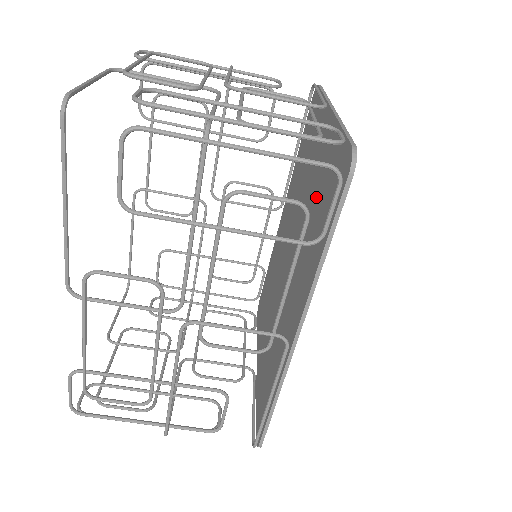
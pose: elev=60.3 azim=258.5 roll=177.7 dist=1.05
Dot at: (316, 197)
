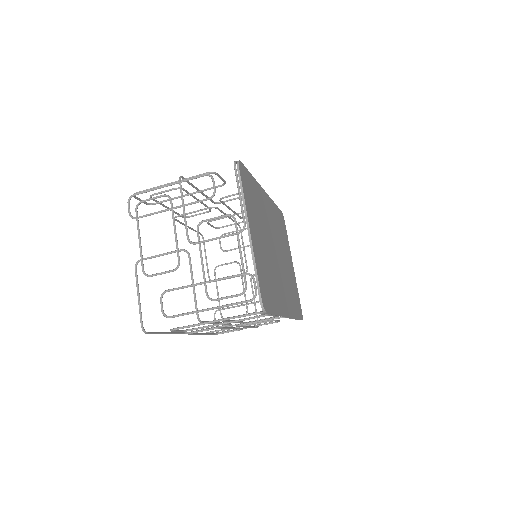
Dot at: occluded
